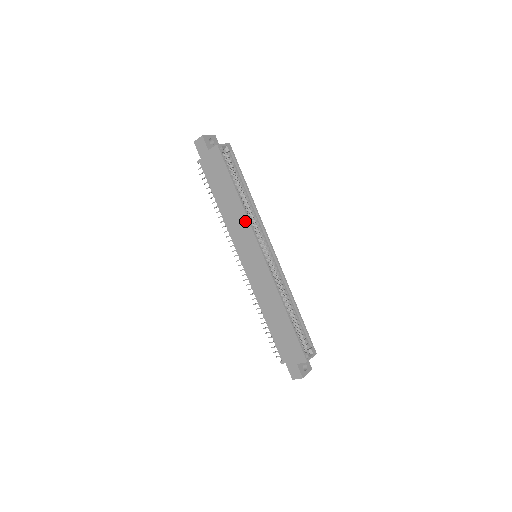
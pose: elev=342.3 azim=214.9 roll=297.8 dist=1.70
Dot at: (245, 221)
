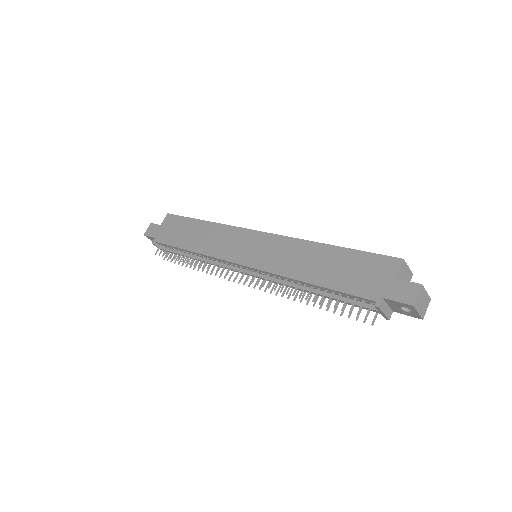
Dot at: (223, 229)
